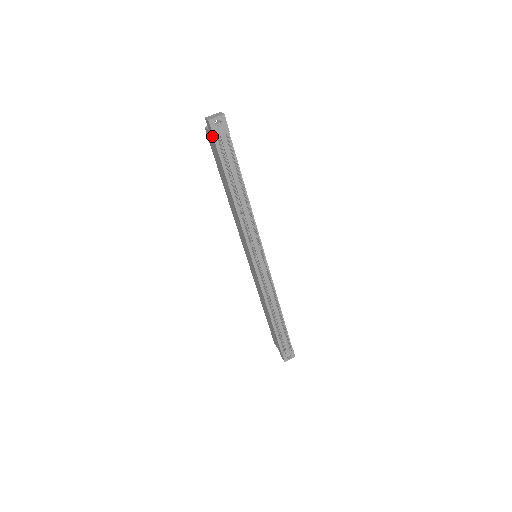
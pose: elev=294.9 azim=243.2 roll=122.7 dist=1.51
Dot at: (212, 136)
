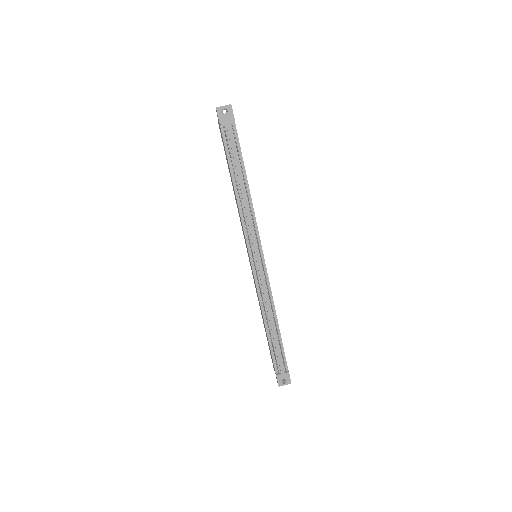
Dot at: (219, 124)
